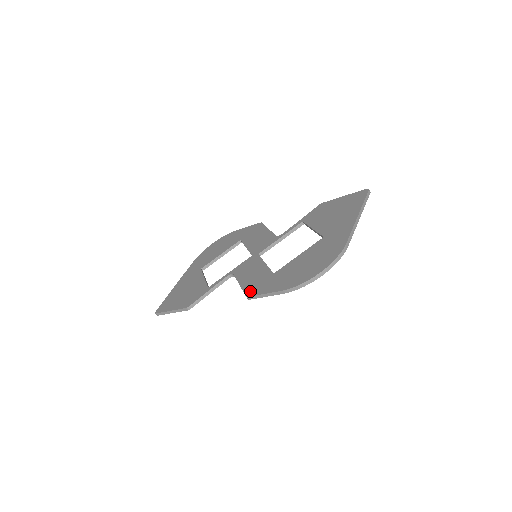
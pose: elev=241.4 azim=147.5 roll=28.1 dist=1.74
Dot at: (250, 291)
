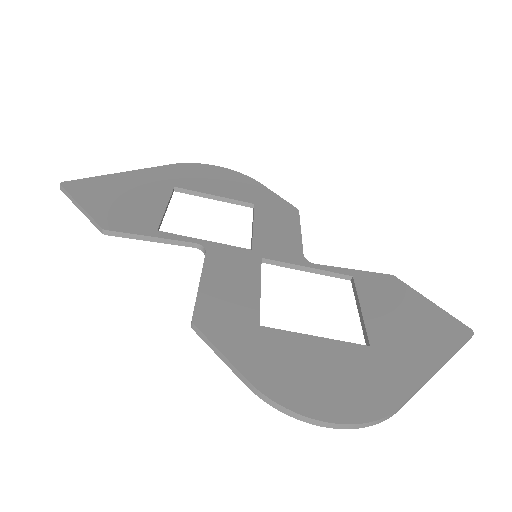
Dot at: (205, 317)
